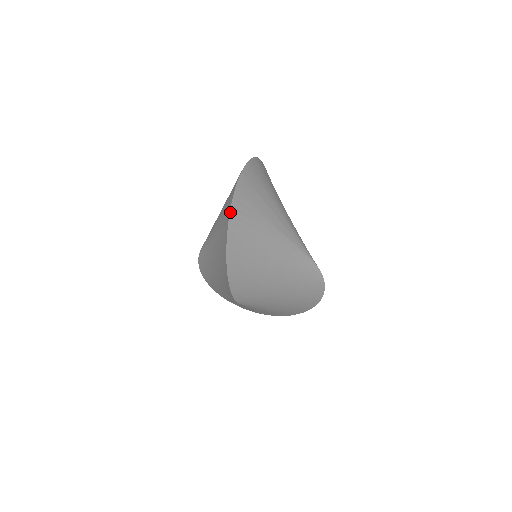
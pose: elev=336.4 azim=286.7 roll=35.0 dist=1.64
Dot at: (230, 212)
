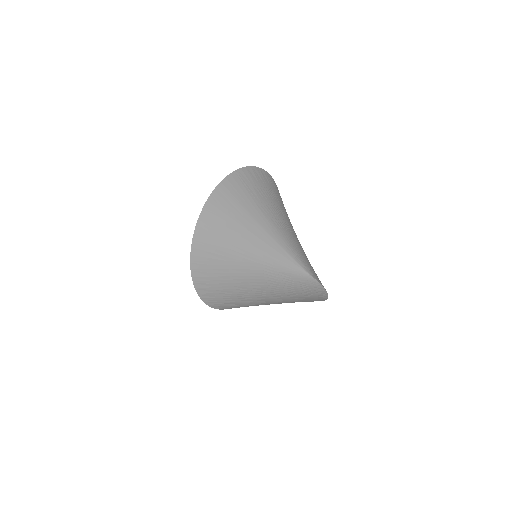
Dot at: (192, 245)
